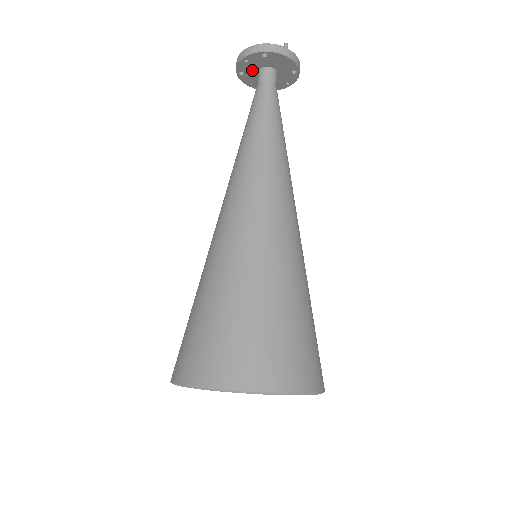
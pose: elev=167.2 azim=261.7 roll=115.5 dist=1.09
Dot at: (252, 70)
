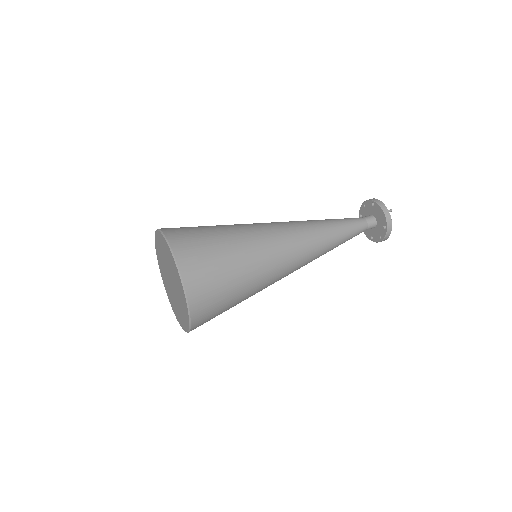
Dot at: (366, 215)
